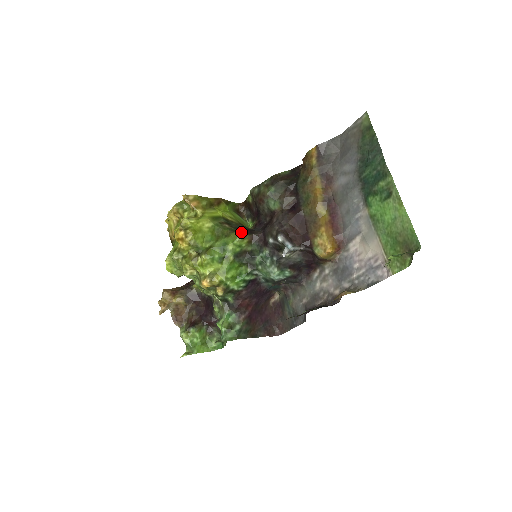
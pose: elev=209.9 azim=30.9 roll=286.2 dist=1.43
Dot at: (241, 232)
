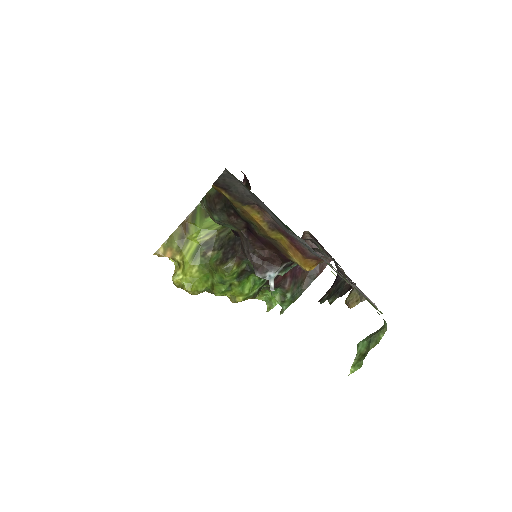
Dot at: (225, 261)
